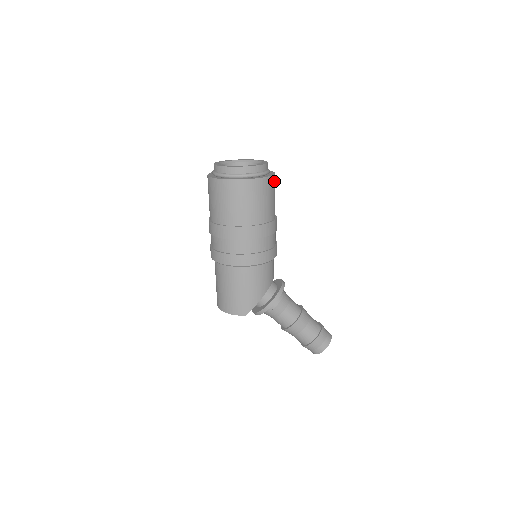
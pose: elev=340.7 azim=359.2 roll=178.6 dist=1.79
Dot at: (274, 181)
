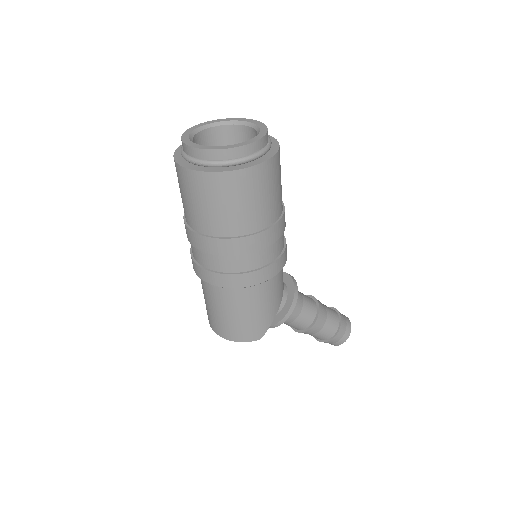
Dot at: occluded
